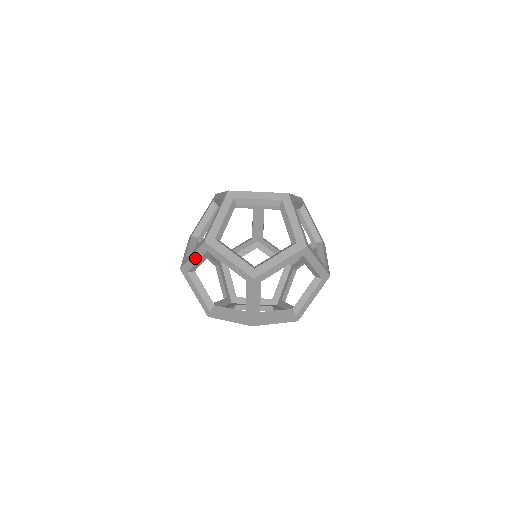
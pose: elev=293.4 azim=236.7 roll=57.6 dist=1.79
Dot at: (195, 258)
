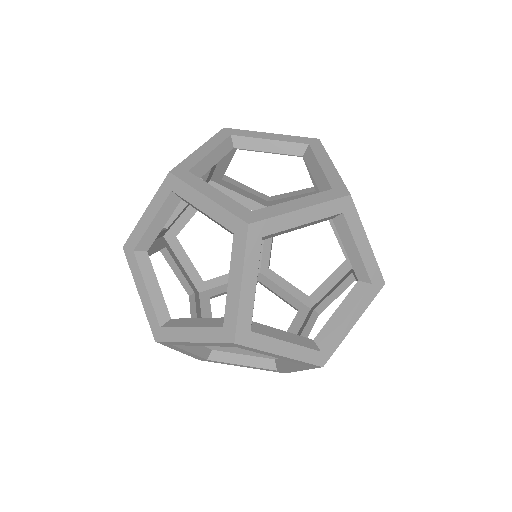
Dot at: (200, 344)
